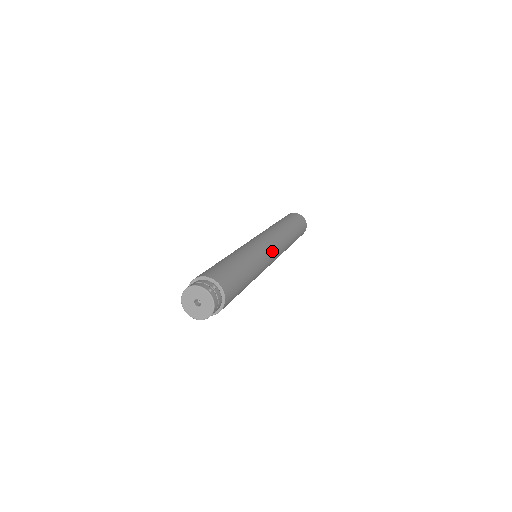
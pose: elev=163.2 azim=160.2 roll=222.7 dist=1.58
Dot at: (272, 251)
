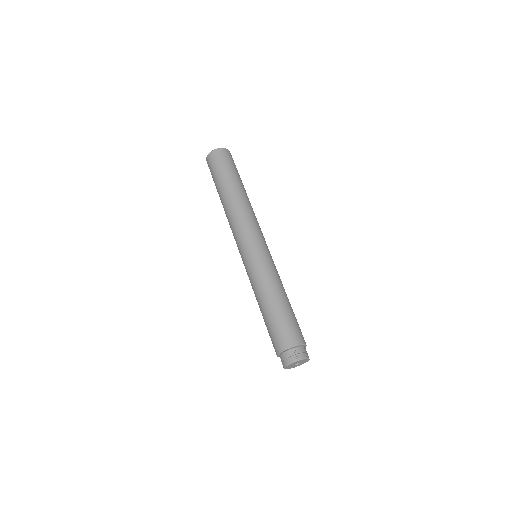
Dot at: (261, 244)
